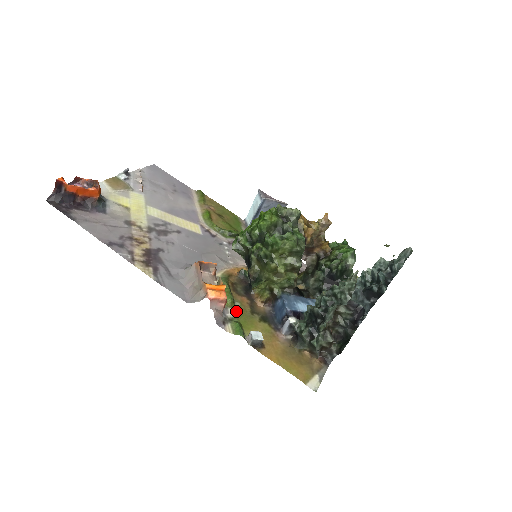
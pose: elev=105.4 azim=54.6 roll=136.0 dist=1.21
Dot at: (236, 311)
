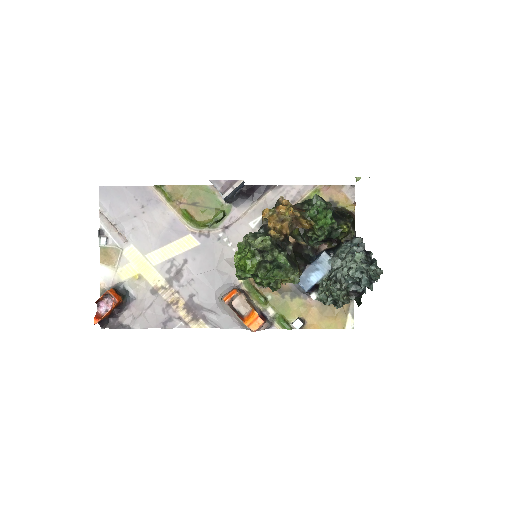
Dot at: (272, 306)
